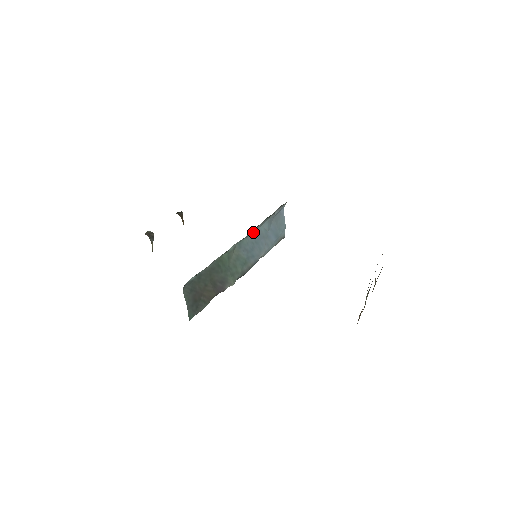
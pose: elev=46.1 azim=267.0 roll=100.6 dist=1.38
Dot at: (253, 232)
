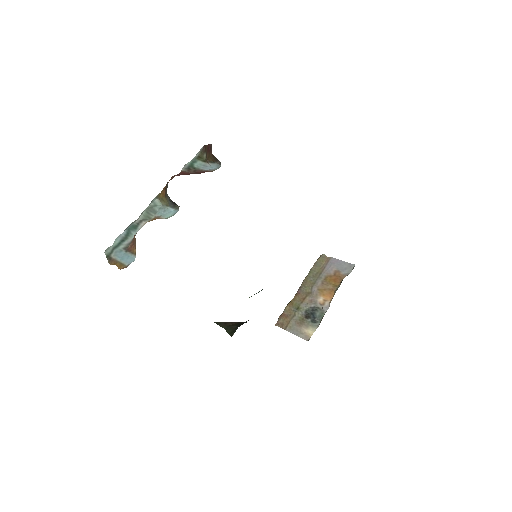
Dot at: occluded
